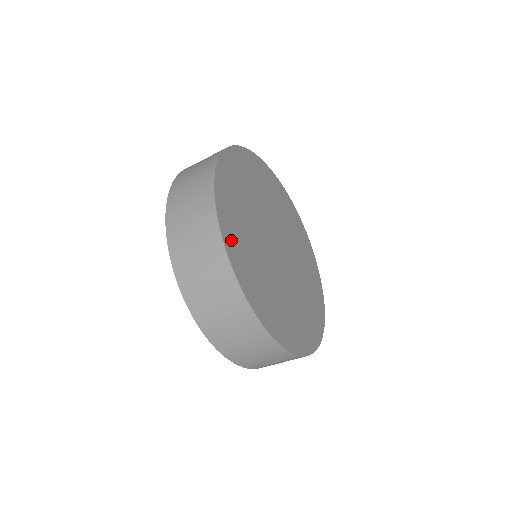
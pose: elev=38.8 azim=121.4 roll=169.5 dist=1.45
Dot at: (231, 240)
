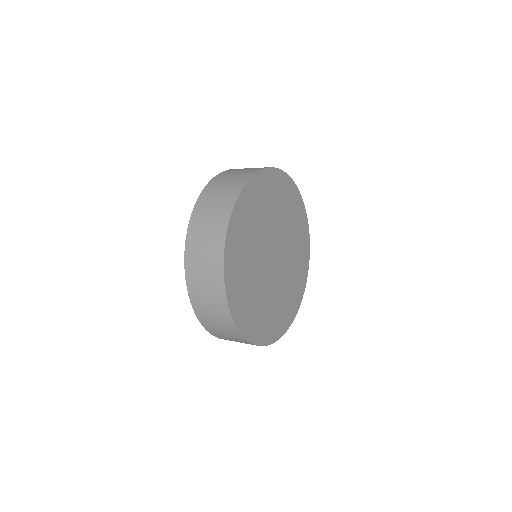
Dot at: (256, 333)
